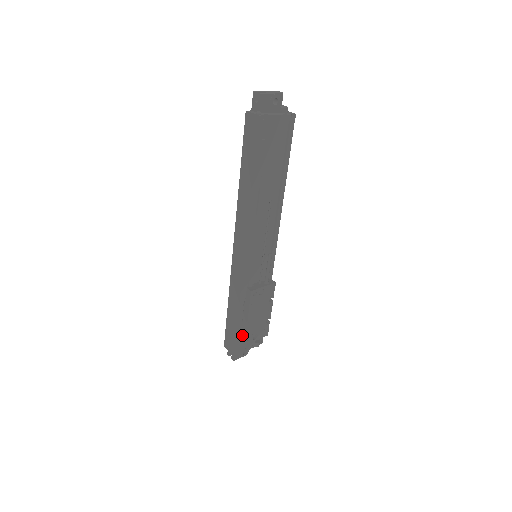
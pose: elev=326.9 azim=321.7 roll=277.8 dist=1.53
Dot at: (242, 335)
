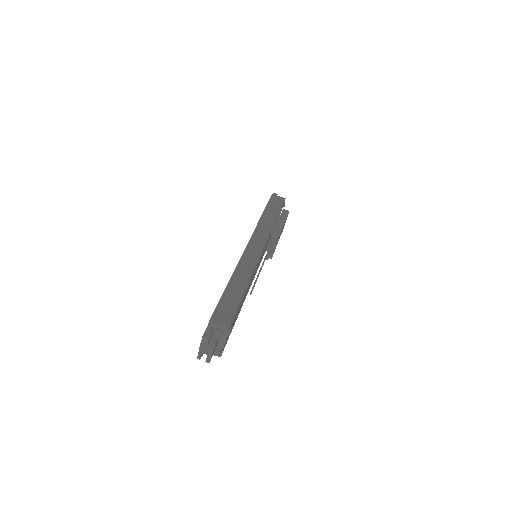
Dot at: occluded
